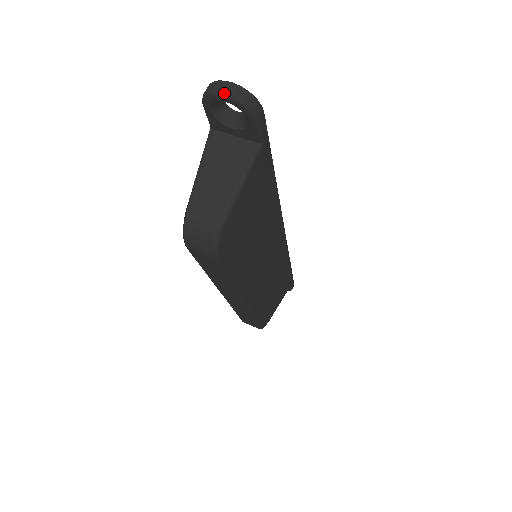
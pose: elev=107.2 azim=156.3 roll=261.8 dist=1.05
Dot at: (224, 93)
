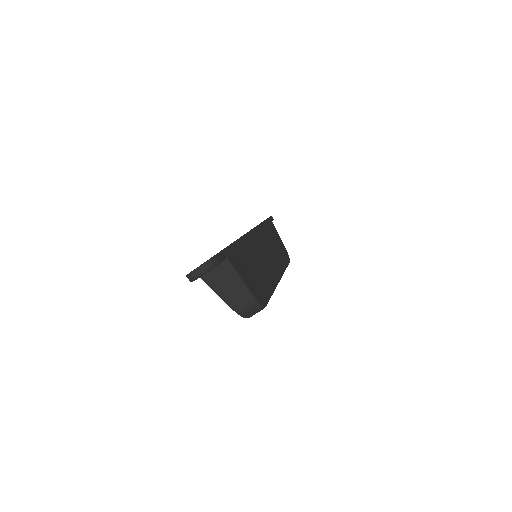
Dot at: (200, 275)
